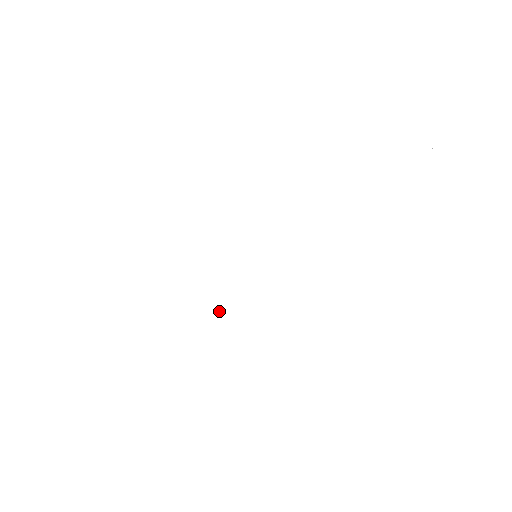
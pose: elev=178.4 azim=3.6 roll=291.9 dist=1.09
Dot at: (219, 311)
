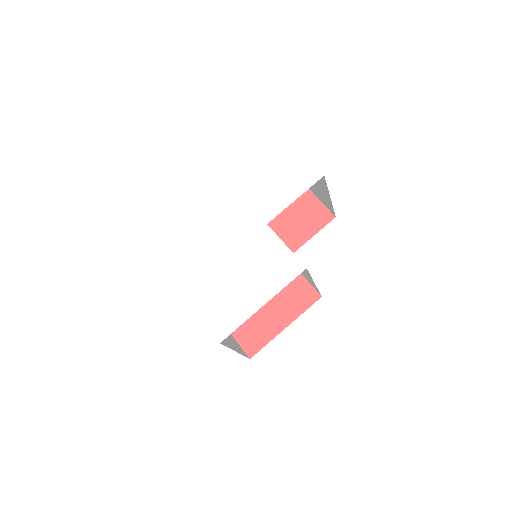
Dot at: (236, 275)
